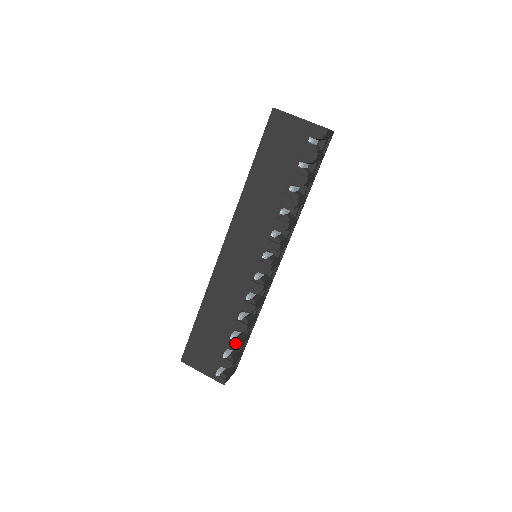
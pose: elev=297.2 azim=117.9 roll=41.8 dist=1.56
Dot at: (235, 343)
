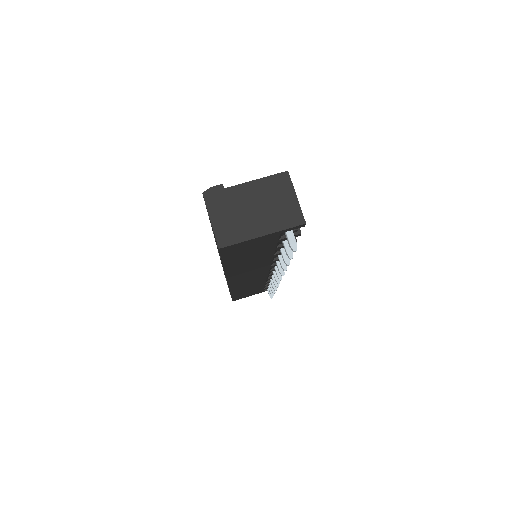
Dot at: occluded
